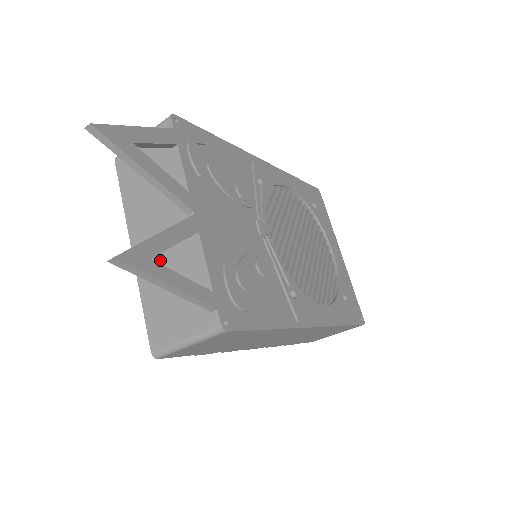
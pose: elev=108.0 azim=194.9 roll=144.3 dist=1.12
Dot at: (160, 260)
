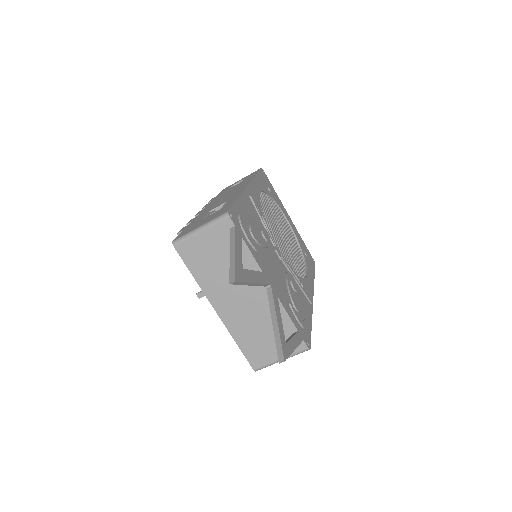
Dot at: (246, 316)
